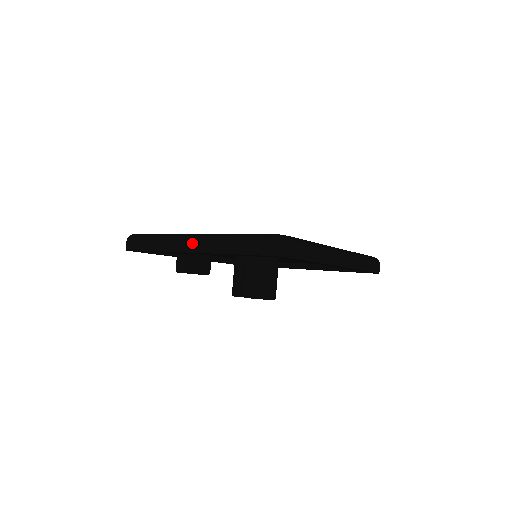
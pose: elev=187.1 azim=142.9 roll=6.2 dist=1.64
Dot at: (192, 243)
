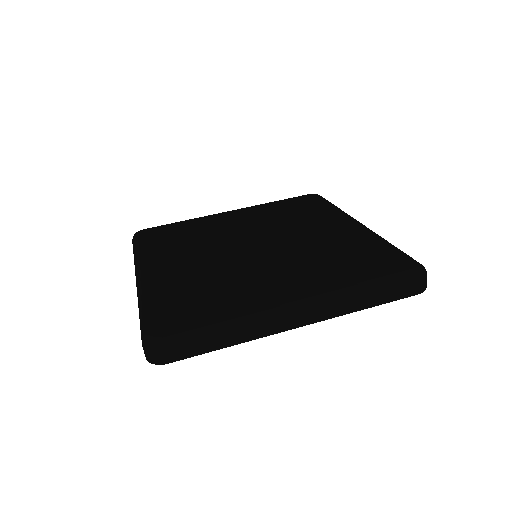
Dot at: occluded
